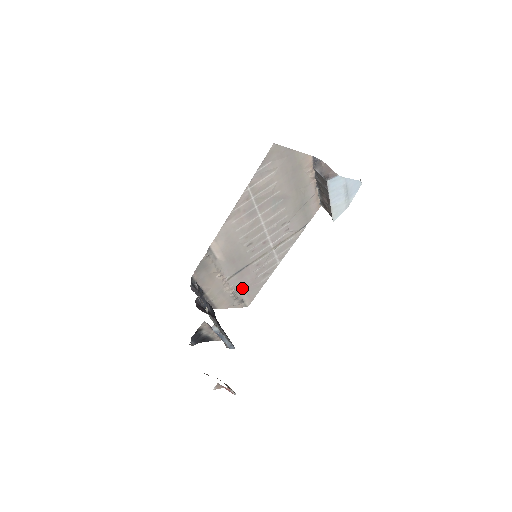
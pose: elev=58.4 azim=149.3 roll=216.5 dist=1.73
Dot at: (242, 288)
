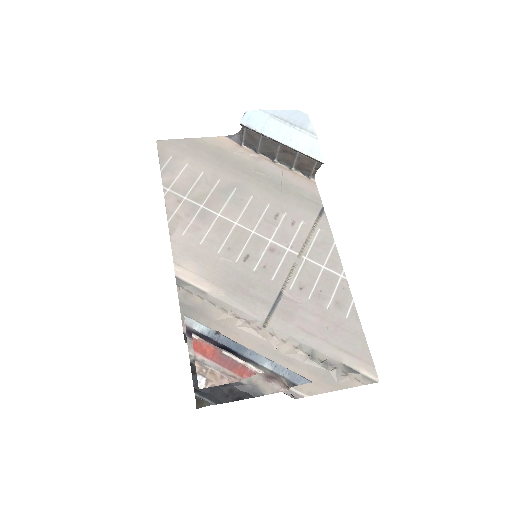
Dot at: (317, 341)
